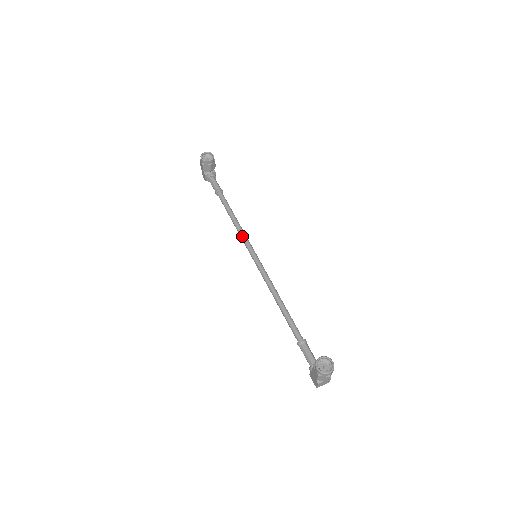
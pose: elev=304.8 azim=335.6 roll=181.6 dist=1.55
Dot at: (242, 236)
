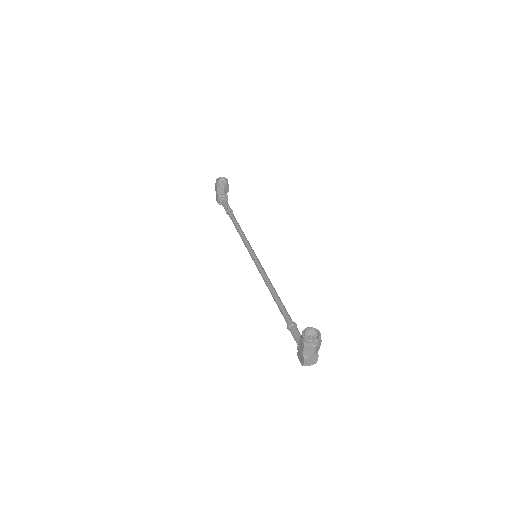
Dot at: (245, 242)
